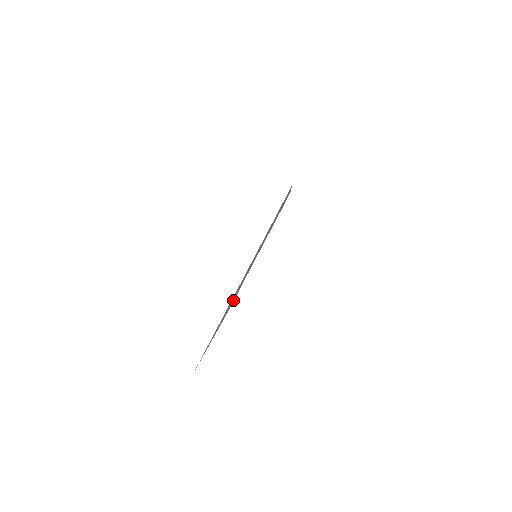
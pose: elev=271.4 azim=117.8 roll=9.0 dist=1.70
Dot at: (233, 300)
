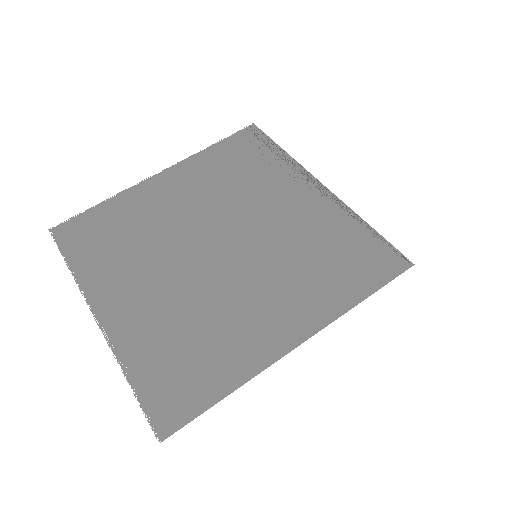
Dot at: (115, 236)
